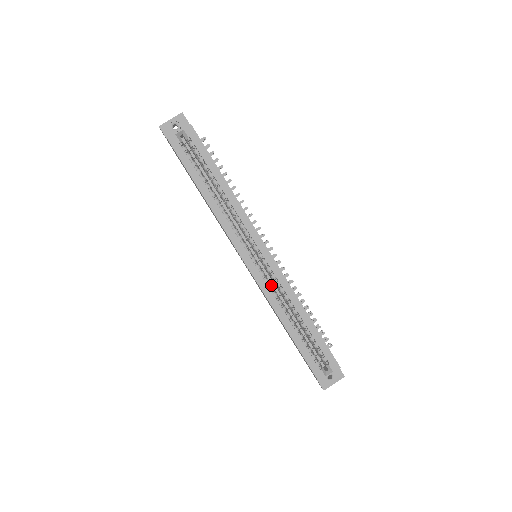
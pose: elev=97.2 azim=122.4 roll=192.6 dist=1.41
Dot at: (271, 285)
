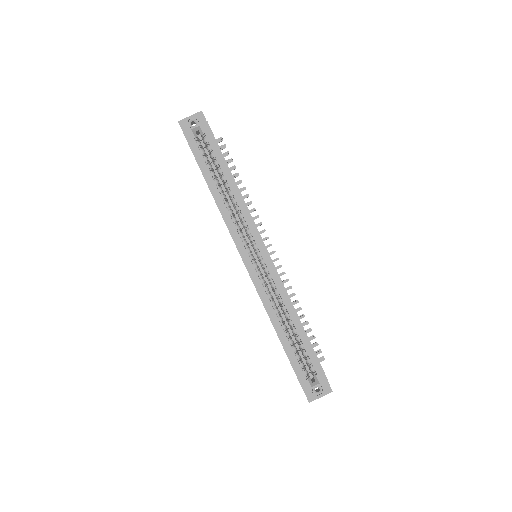
Dot at: (266, 286)
